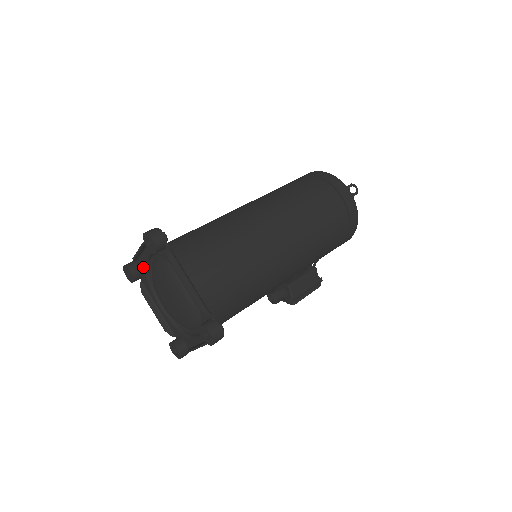
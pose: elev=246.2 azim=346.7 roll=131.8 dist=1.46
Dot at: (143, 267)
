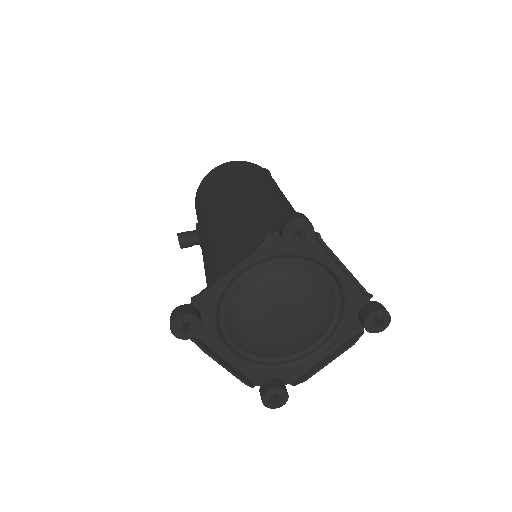
Dot at: (213, 302)
